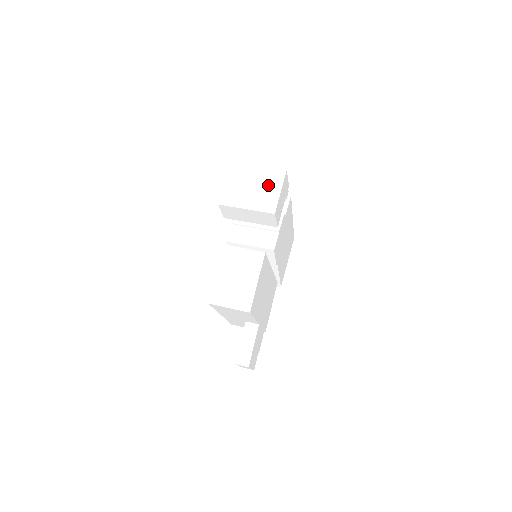
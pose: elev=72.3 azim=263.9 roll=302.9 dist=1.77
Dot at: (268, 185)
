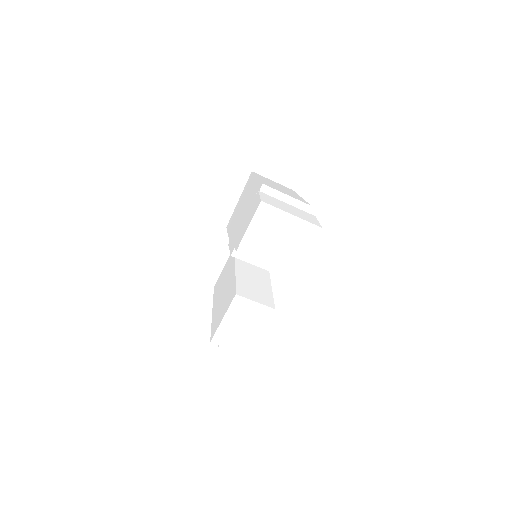
Dot at: (297, 242)
